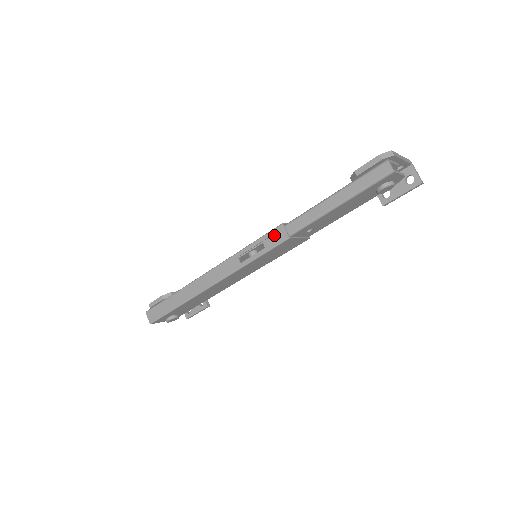
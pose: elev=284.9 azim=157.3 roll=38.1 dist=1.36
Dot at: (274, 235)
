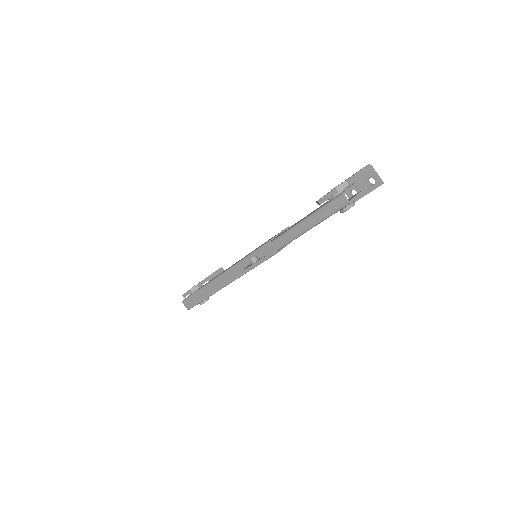
Dot at: (265, 250)
